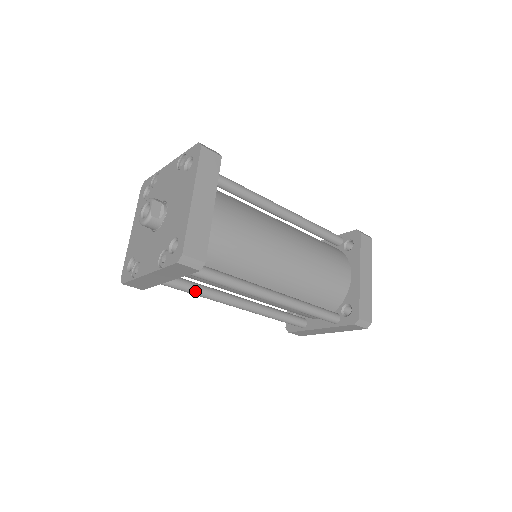
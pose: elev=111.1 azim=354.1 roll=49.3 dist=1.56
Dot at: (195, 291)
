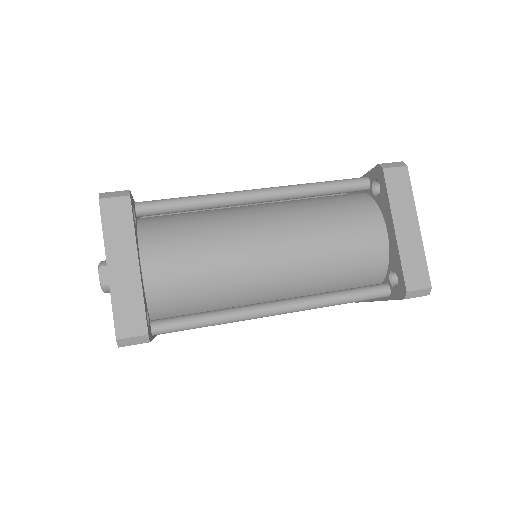
Dot at: occluded
